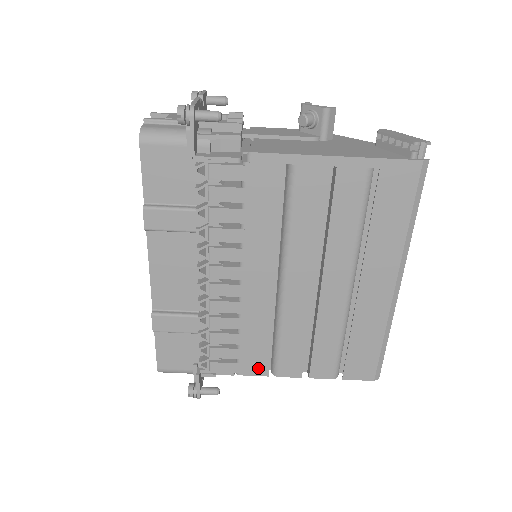
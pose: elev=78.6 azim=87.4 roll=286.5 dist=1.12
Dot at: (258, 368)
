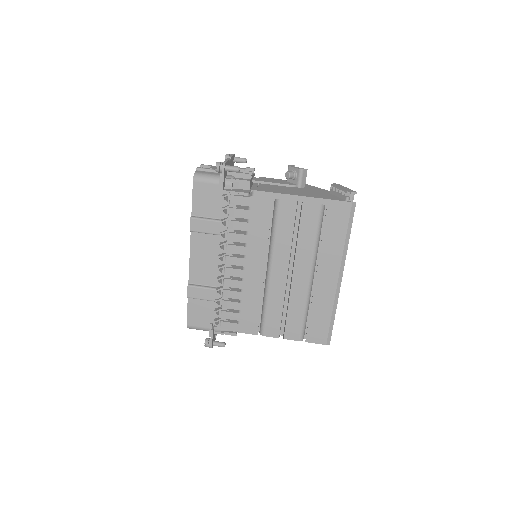
Dot at: (251, 328)
